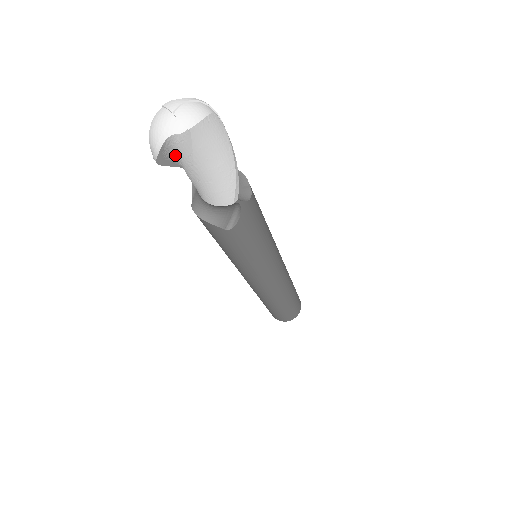
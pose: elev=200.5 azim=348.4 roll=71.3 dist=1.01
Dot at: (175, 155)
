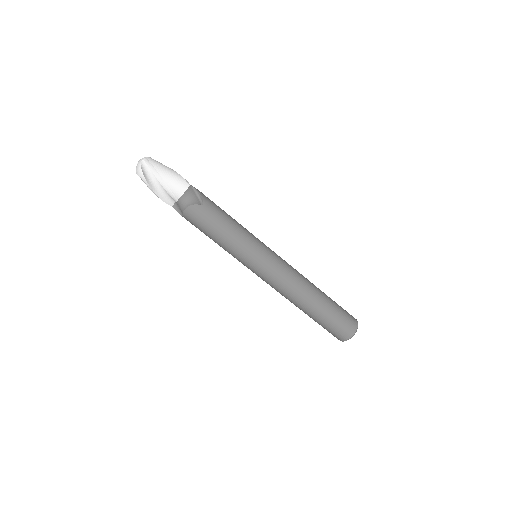
Dot at: (151, 175)
